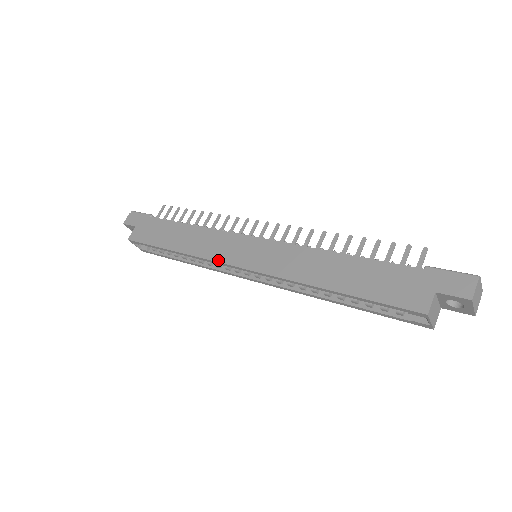
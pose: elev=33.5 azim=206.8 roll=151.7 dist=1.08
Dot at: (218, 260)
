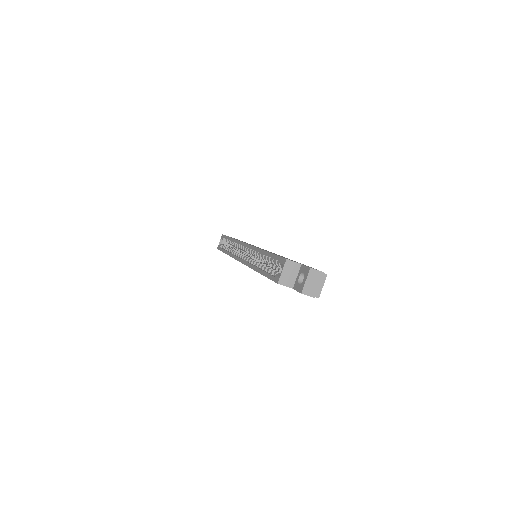
Dot at: occluded
